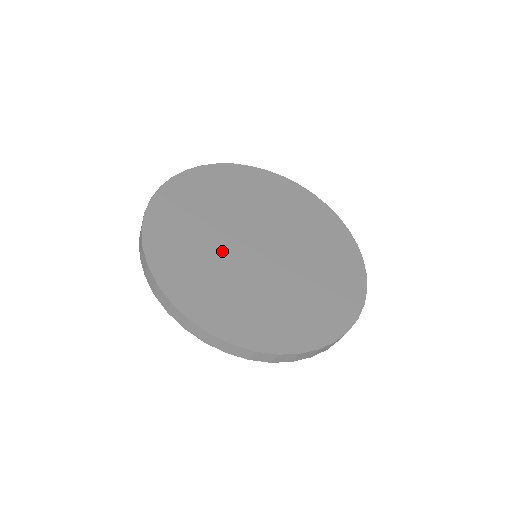
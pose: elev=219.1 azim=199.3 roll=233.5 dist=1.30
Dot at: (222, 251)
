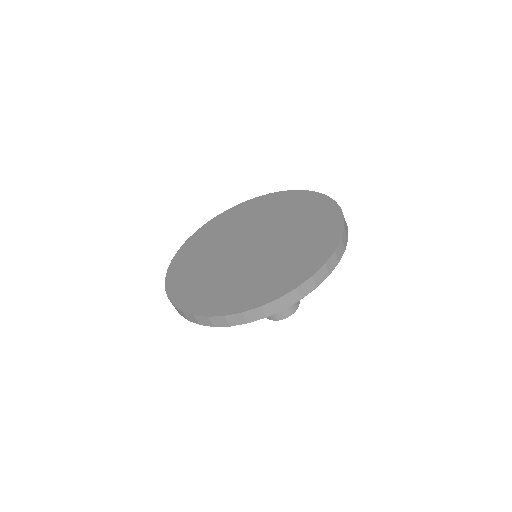
Dot at: (225, 268)
